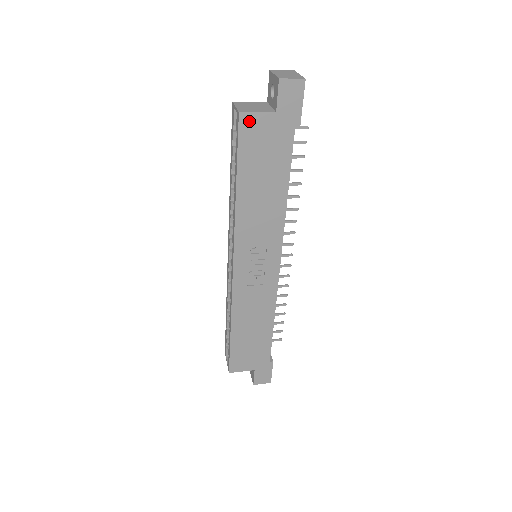
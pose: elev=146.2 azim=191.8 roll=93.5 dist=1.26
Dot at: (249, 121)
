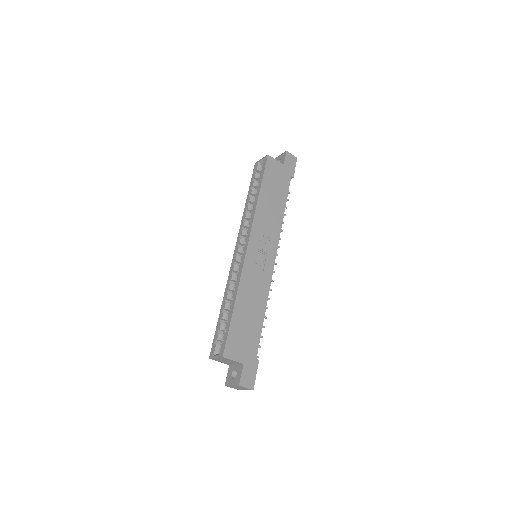
Dot at: (271, 161)
